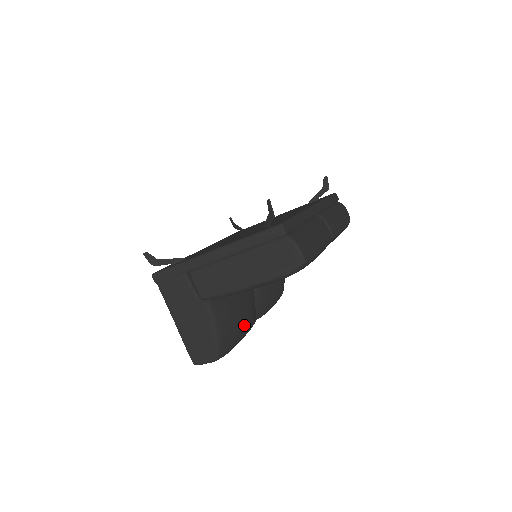
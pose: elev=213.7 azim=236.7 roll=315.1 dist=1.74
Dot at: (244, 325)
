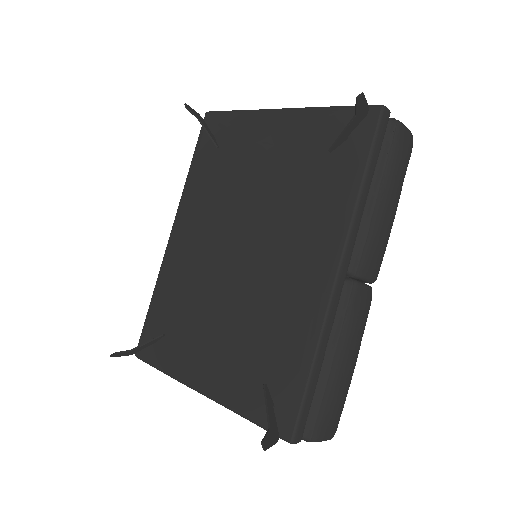
Dot at: occluded
